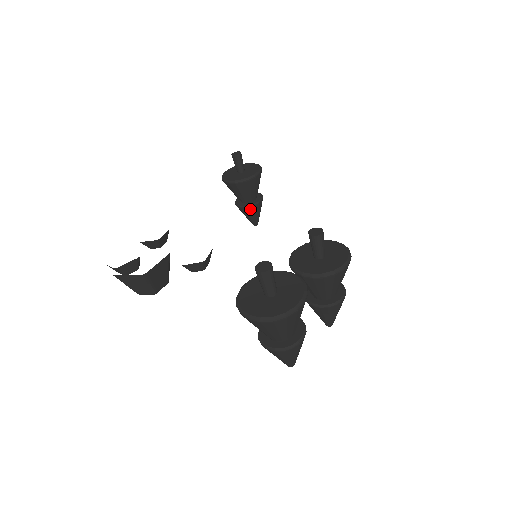
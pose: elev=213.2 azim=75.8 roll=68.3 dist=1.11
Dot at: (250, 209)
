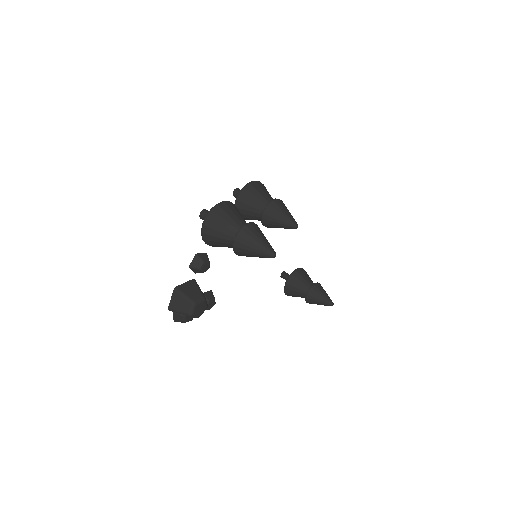
Dot at: (311, 292)
